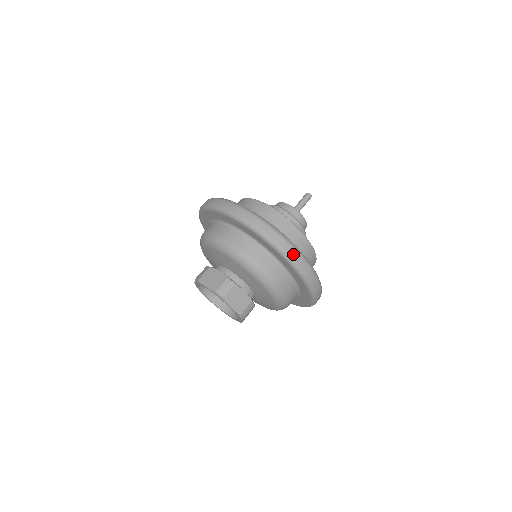
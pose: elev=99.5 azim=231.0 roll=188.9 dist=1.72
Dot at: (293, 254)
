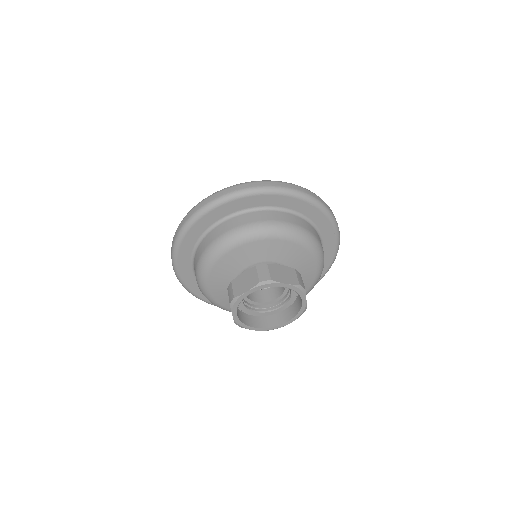
Dot at: (284, 185)
